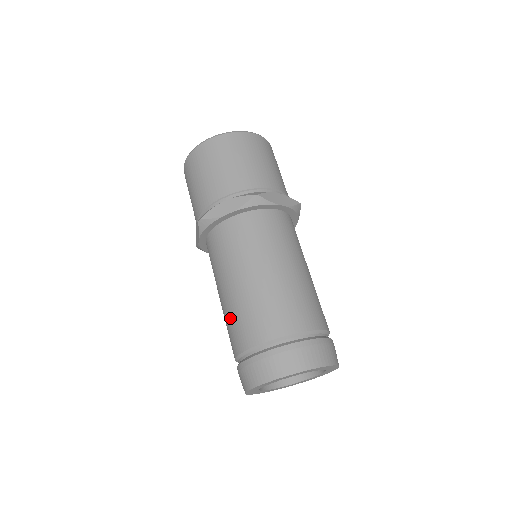
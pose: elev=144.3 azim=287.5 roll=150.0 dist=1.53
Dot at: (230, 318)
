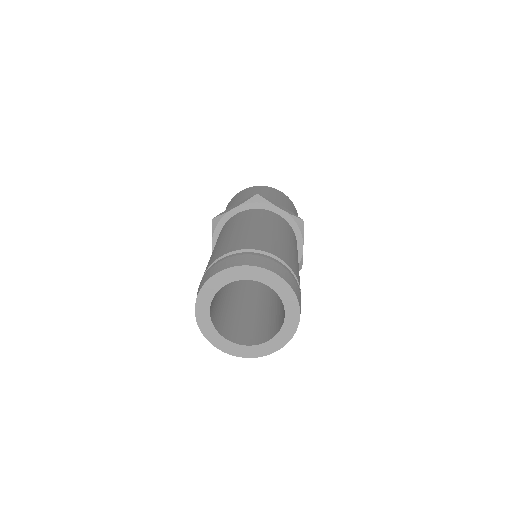
Dot at: occluded
